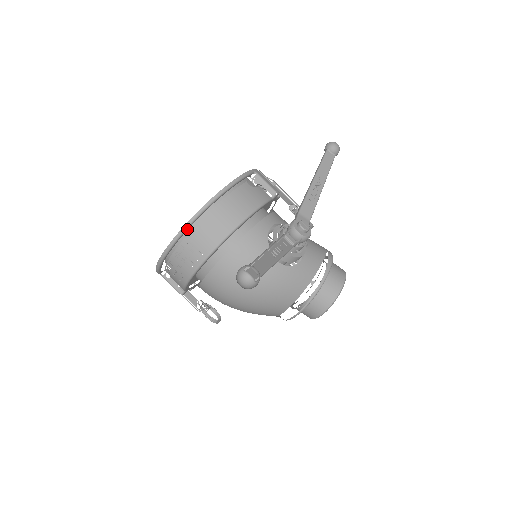
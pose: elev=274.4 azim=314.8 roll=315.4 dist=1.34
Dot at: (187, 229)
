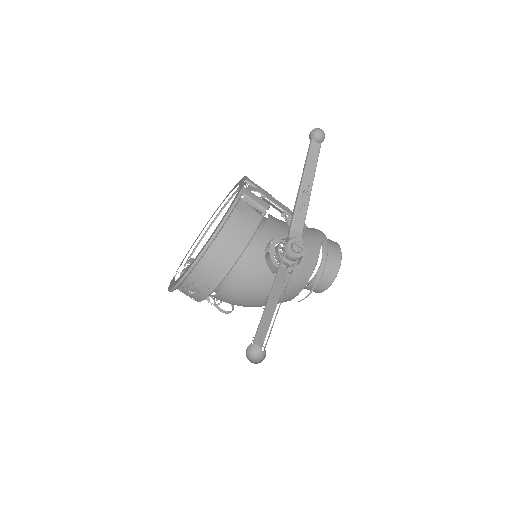
Dot at: (190, 272)
